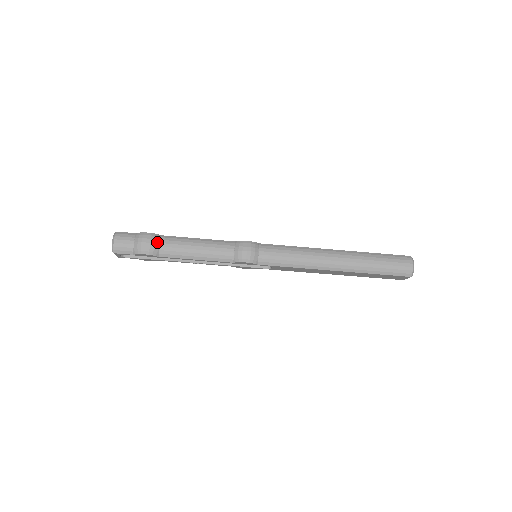
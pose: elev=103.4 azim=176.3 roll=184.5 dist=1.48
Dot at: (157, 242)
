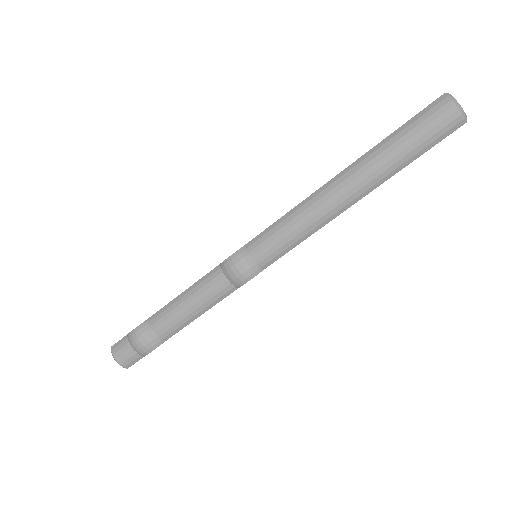
Dot at: (150, 331)
